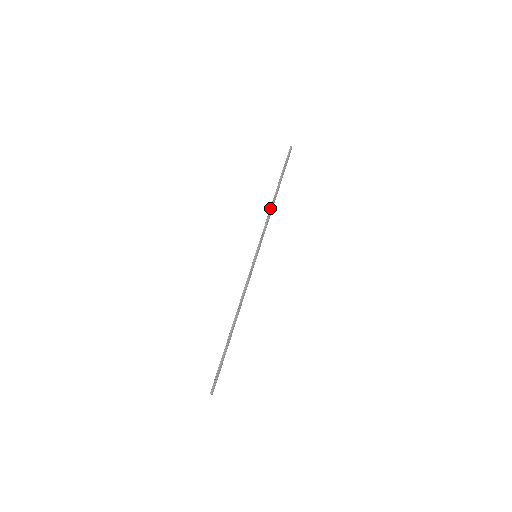
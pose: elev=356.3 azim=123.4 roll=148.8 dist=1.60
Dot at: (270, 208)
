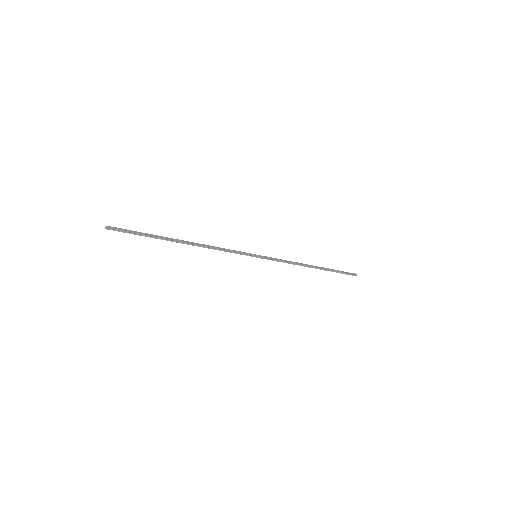
Dot at: (300, 264)
